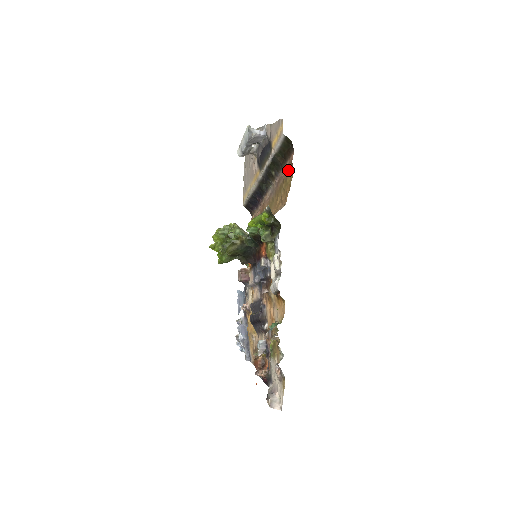
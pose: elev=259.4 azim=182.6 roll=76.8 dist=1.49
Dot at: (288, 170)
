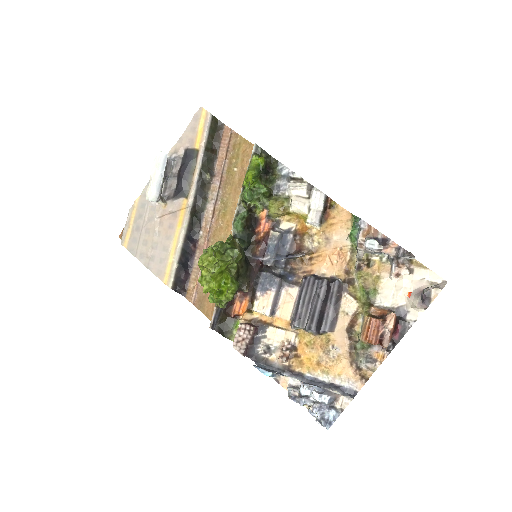
Dot at: (230, 143)
